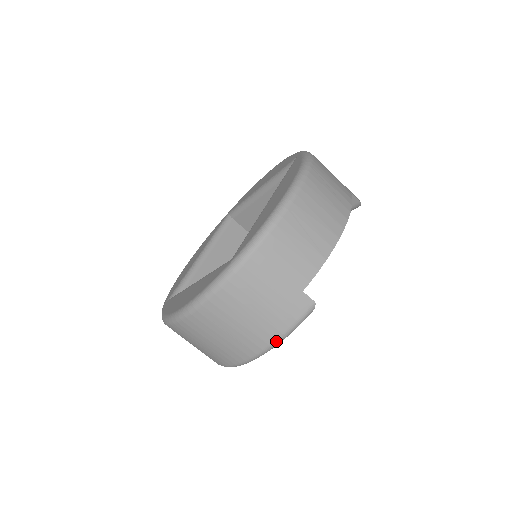
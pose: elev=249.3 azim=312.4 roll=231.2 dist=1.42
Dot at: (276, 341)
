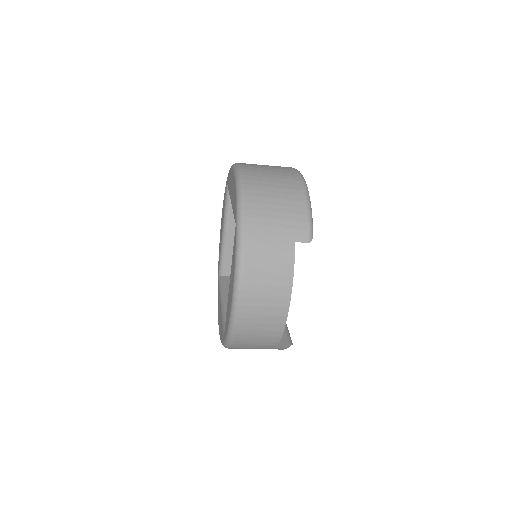
Dot at: occluded
